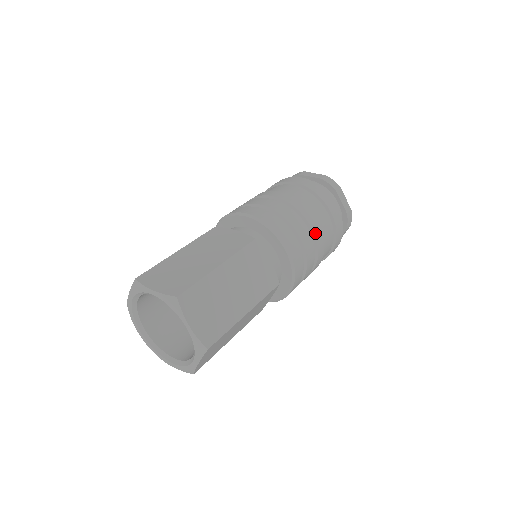
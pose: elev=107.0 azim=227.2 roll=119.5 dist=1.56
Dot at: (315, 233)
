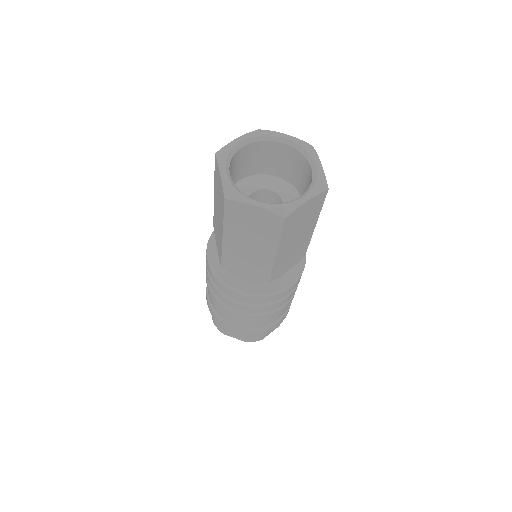
Dot at: occluded
